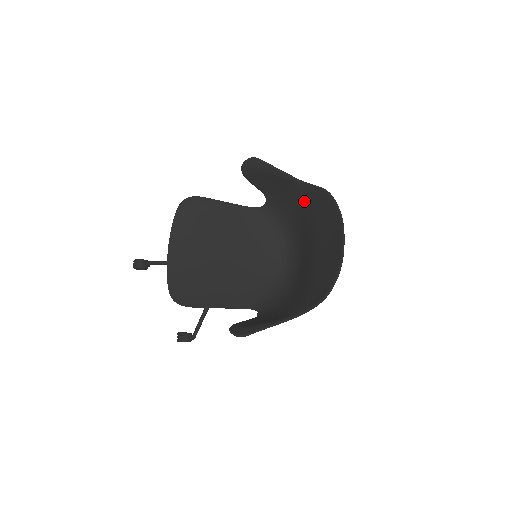
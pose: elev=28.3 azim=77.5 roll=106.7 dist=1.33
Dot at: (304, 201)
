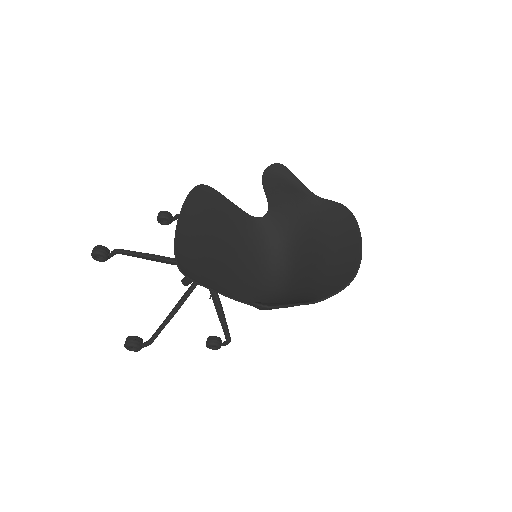
Dot at: (312, 214)
